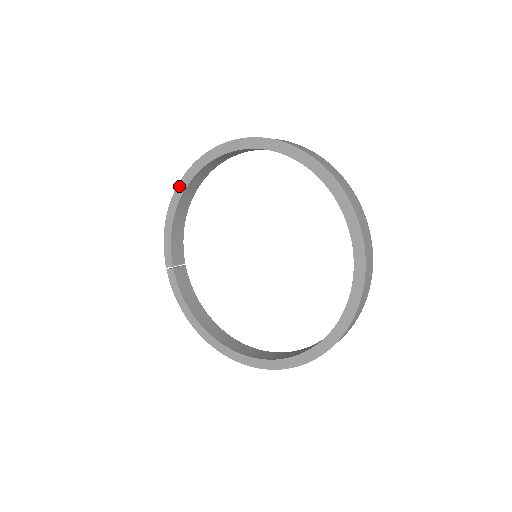
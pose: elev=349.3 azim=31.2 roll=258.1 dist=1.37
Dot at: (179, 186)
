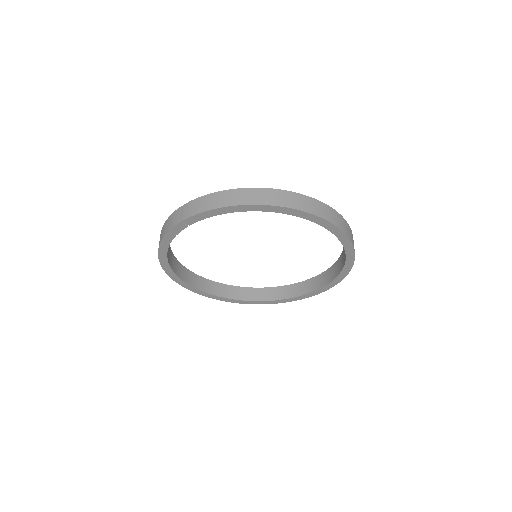
Dot at: (270, 207)
